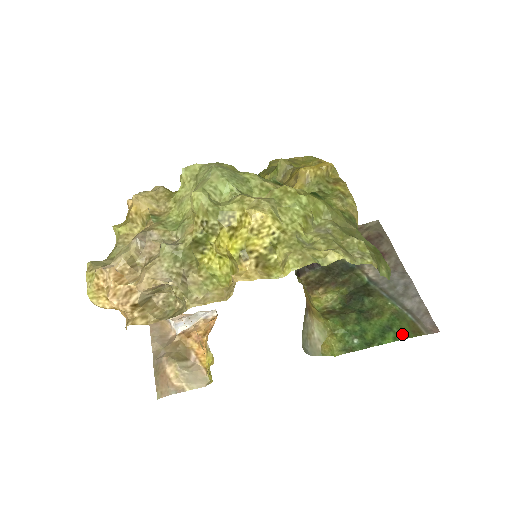
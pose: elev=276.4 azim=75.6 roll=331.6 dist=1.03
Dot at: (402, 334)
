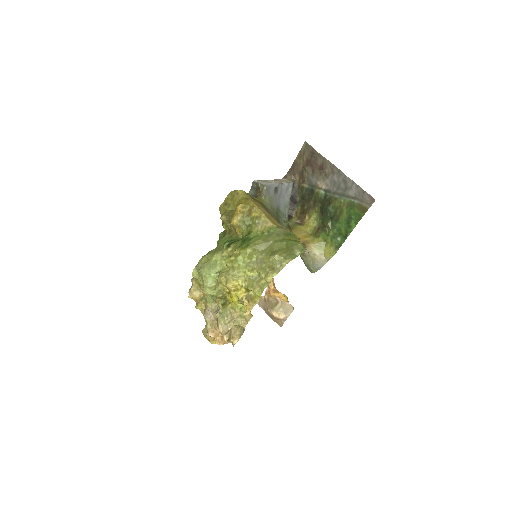
Dot at: (358, 218)
